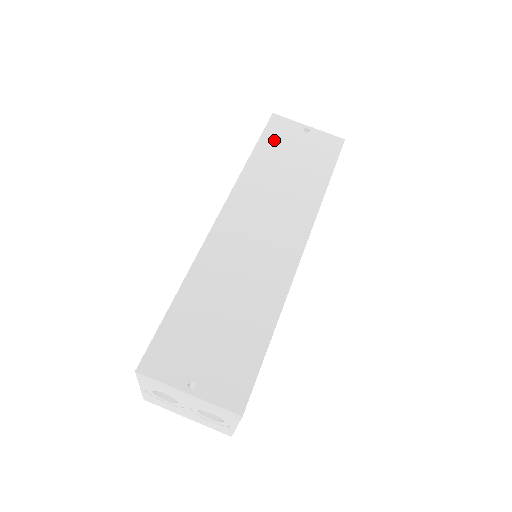
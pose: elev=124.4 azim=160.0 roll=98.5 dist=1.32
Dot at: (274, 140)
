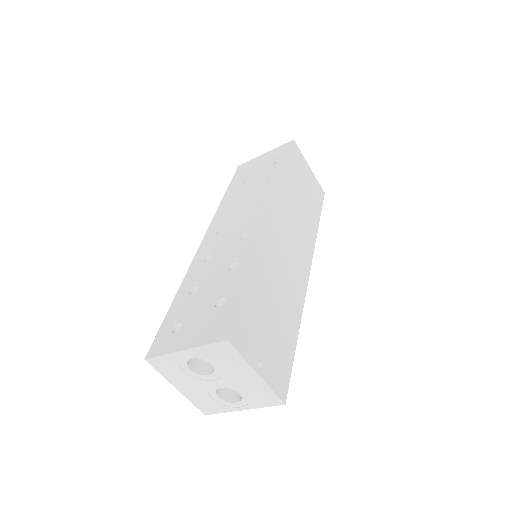
Dot at: (295, 165)
